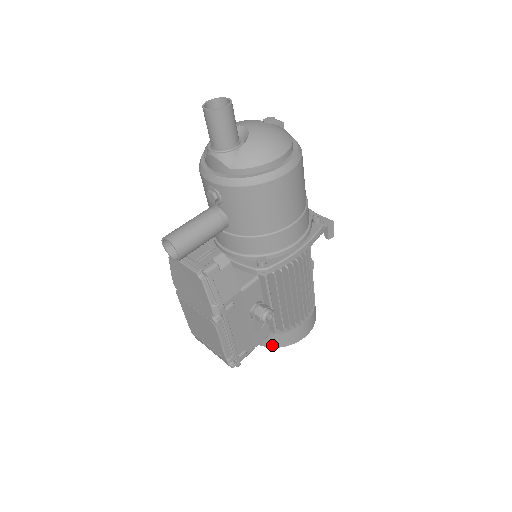
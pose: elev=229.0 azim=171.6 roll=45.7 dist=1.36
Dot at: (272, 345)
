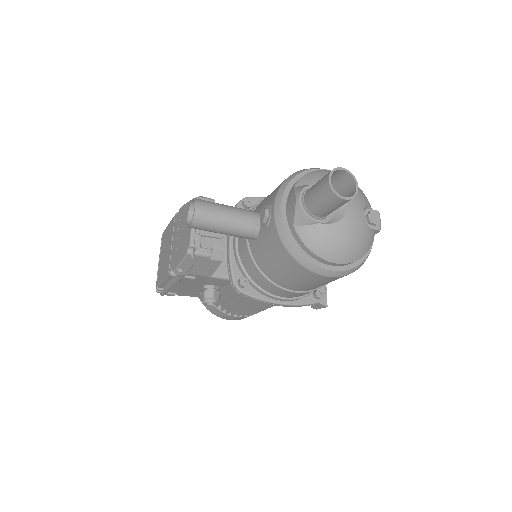
Dot at: (202, 300)
